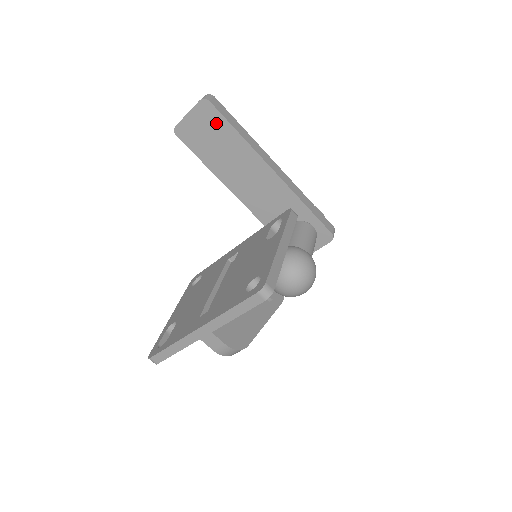
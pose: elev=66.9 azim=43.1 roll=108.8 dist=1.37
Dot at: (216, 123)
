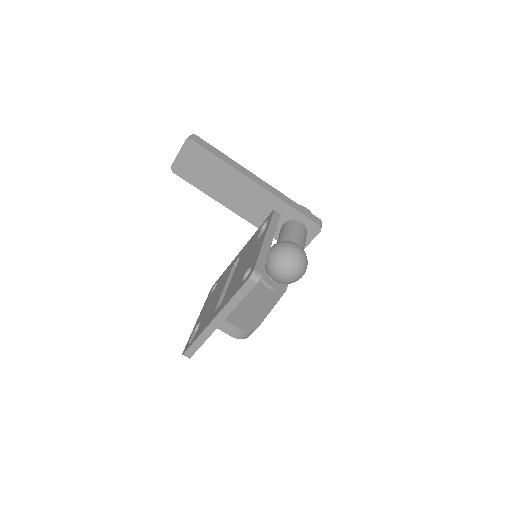
Dot at: (202, 156)
